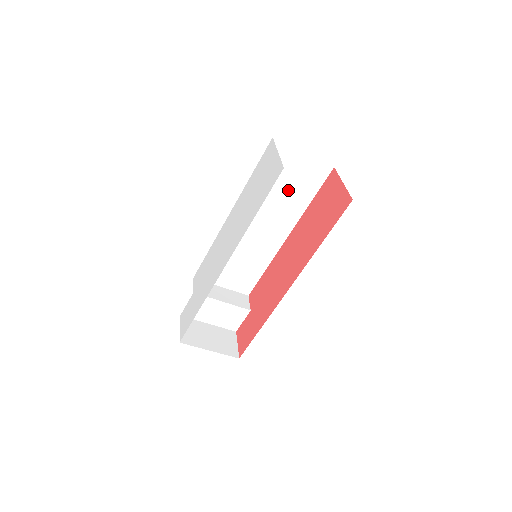
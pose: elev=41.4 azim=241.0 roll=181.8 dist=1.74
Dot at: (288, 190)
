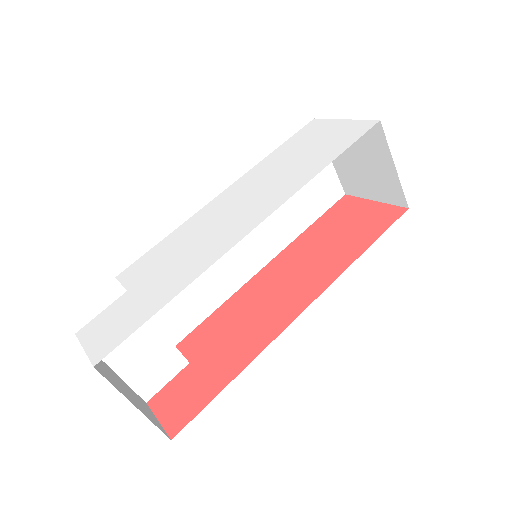
Dot at: (297, 196)
